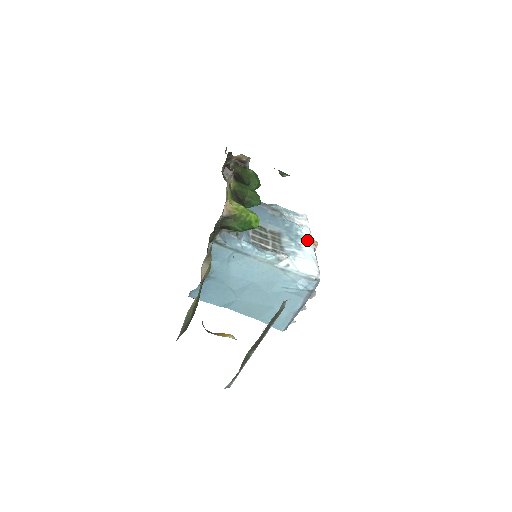
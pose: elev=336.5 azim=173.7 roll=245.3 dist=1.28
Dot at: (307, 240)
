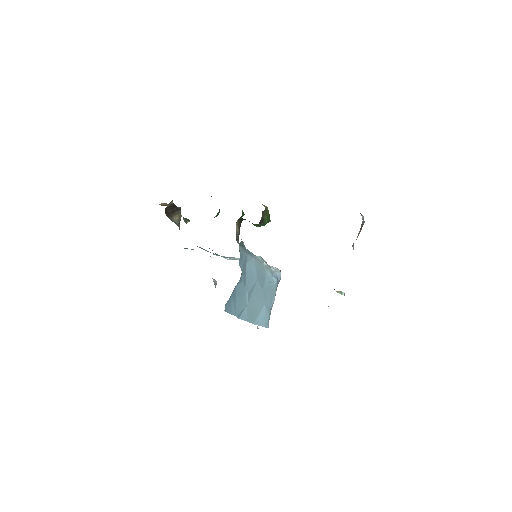
Dot at: occluded
